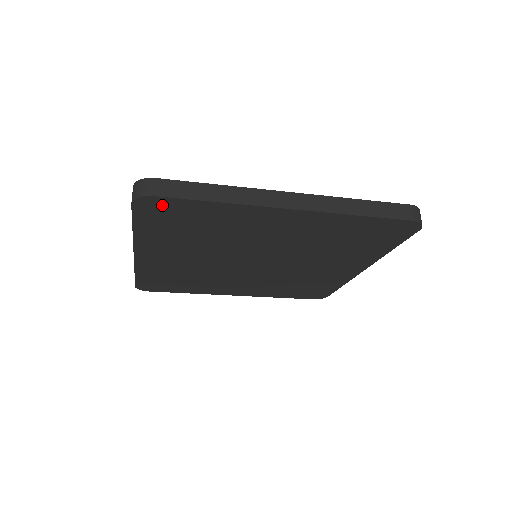
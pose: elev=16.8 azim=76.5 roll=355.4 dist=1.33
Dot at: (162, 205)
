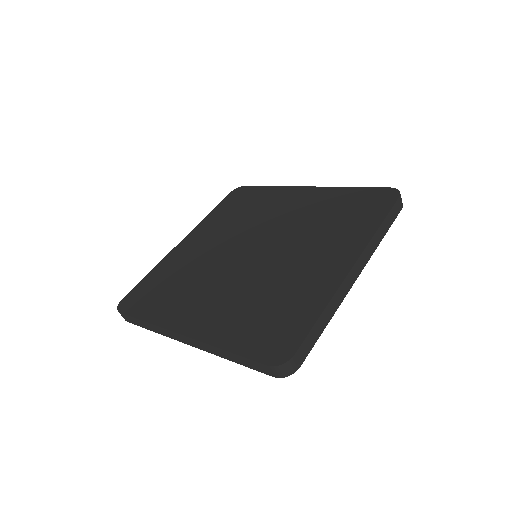
Dot at: occluded
